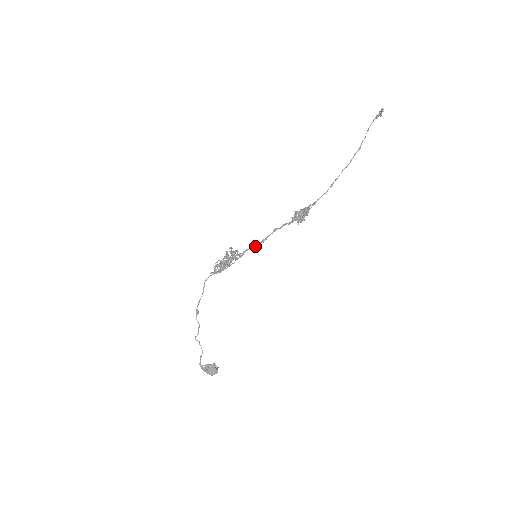
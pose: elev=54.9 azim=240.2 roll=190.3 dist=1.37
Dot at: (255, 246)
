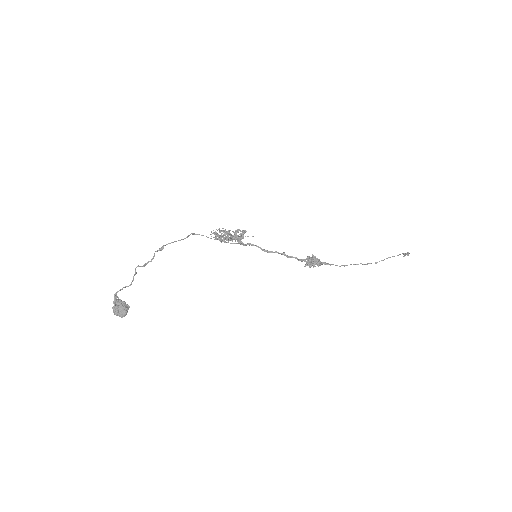
Dot at: (261, 249)
